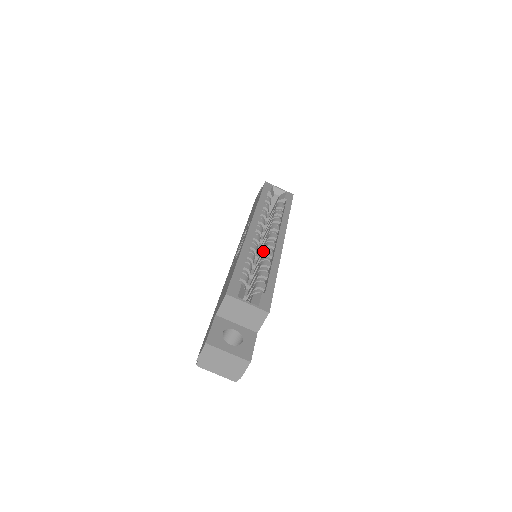
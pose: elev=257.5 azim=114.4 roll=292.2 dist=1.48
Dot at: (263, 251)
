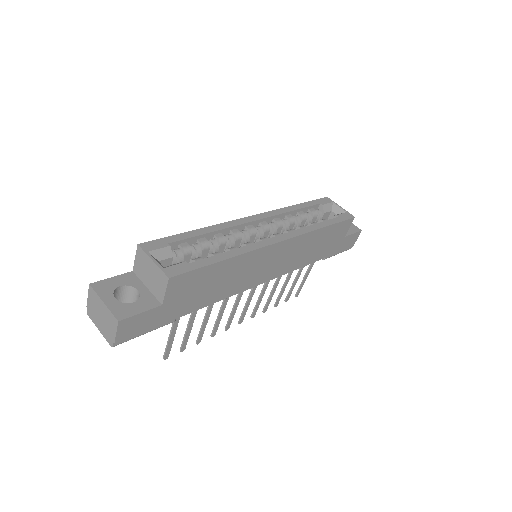
Dot at: occluded
